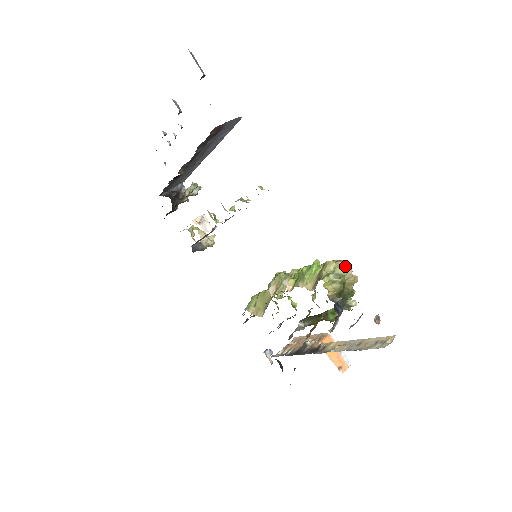
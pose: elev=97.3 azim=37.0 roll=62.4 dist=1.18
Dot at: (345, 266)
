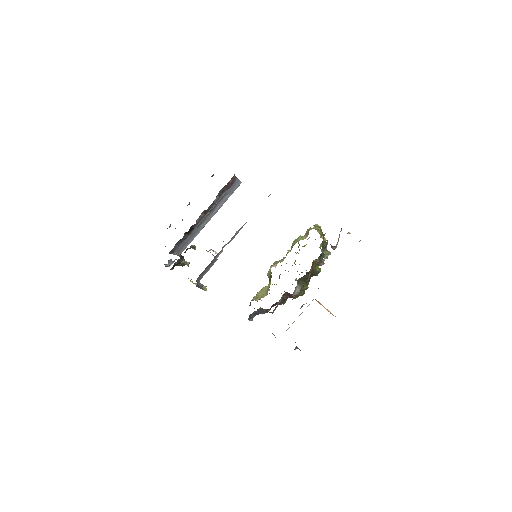
Dot at: occluded
